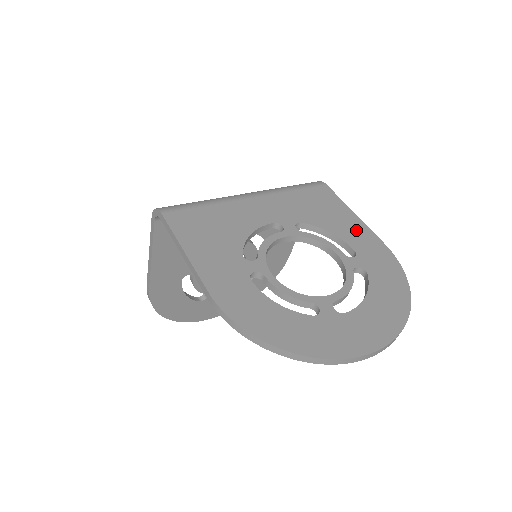
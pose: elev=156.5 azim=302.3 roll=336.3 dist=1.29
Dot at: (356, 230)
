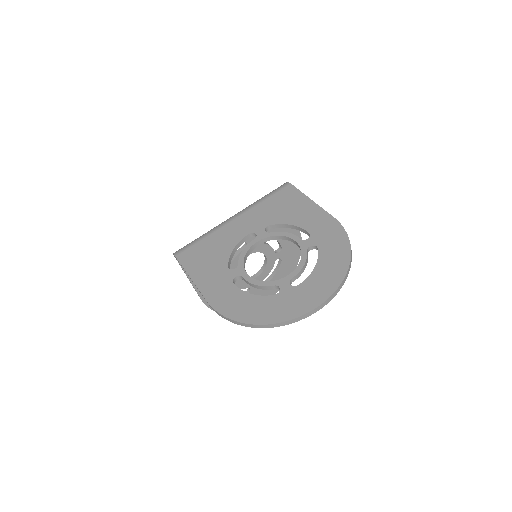
Dot at: (312, 215)
